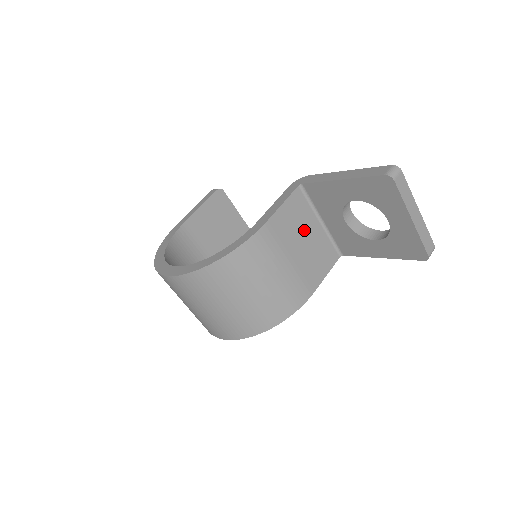
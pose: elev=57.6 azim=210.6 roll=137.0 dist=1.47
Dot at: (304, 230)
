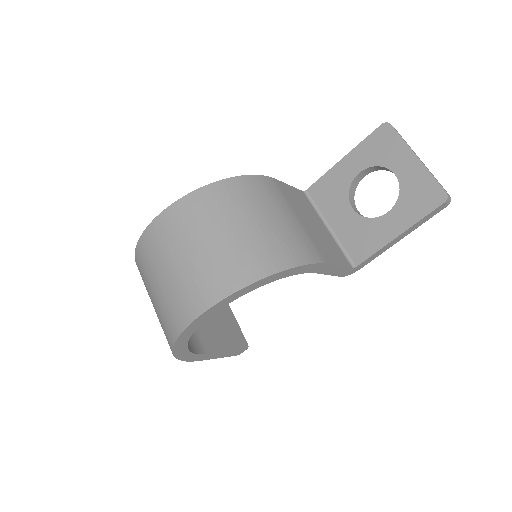
Dot at: (311, 217)
